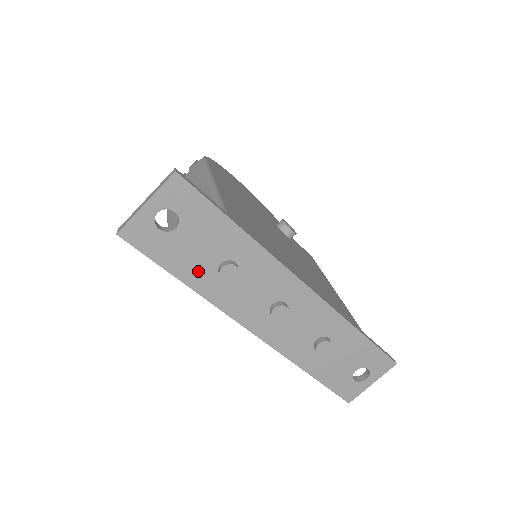
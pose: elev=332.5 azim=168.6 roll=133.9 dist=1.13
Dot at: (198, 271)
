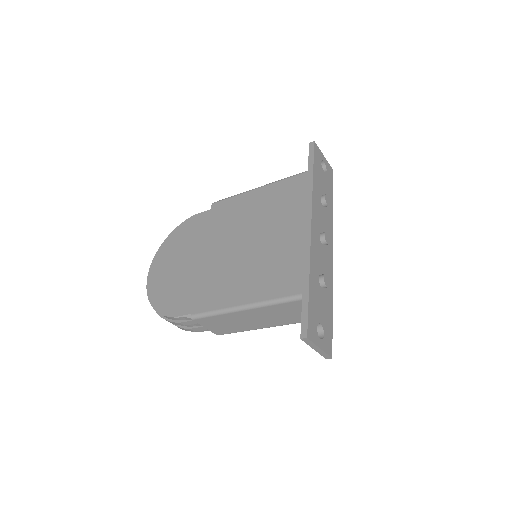
Dot at: (318, 184)
